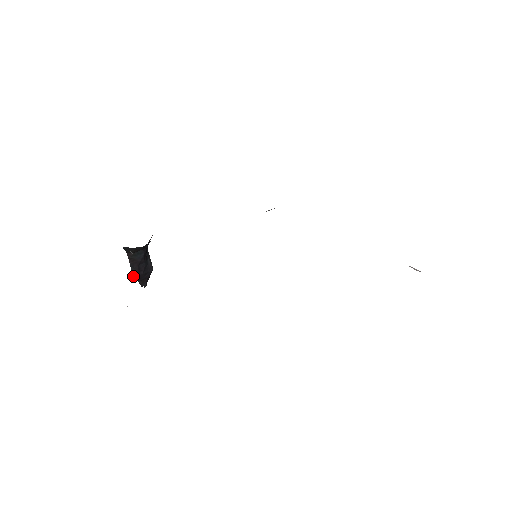
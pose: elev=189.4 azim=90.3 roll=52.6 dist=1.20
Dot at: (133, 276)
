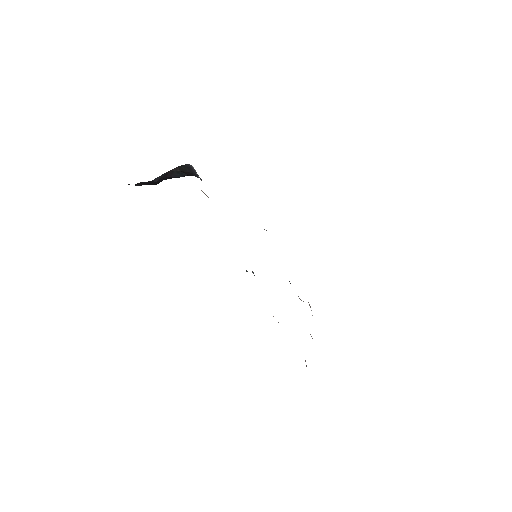
Dot at: occluded
